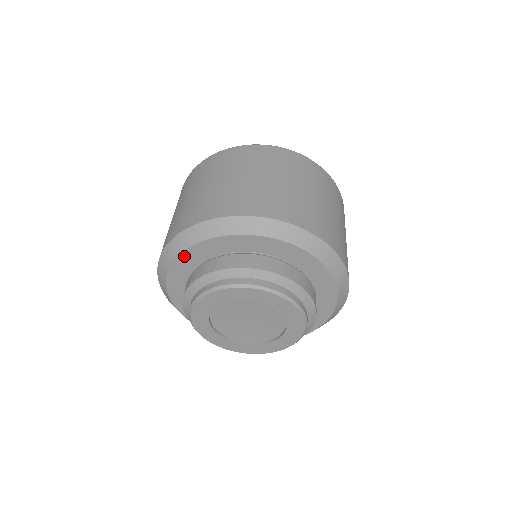
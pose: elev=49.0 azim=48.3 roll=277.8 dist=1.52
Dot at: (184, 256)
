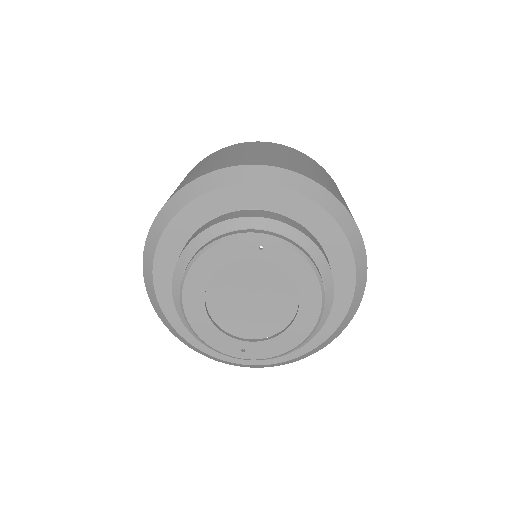
Dot at: (158, 269)
